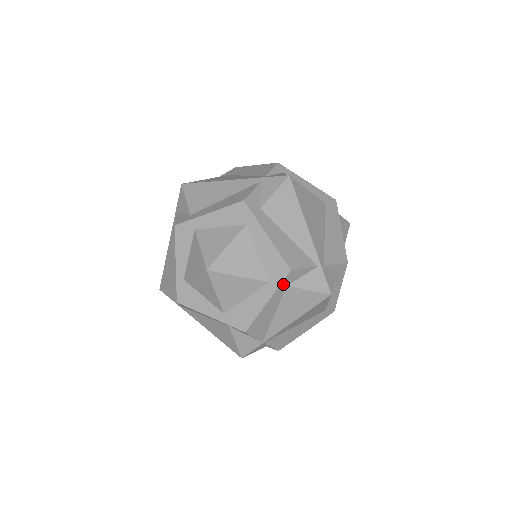
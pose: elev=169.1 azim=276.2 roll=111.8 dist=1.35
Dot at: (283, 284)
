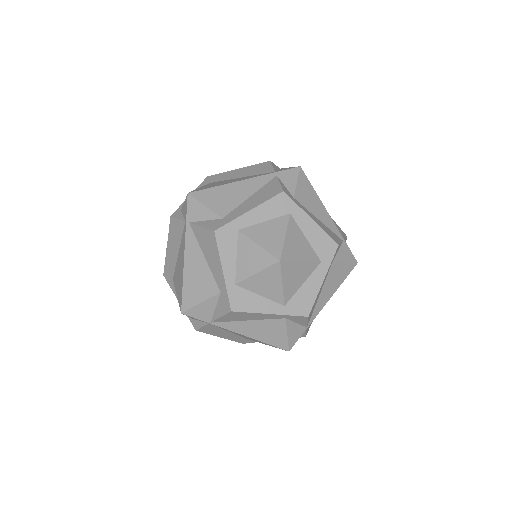
Dot at: (332, 260)
